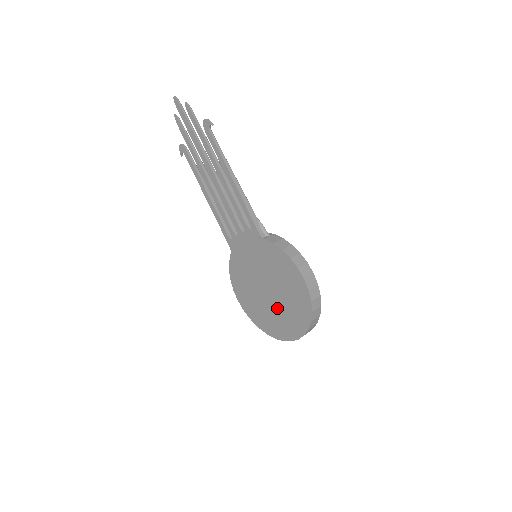
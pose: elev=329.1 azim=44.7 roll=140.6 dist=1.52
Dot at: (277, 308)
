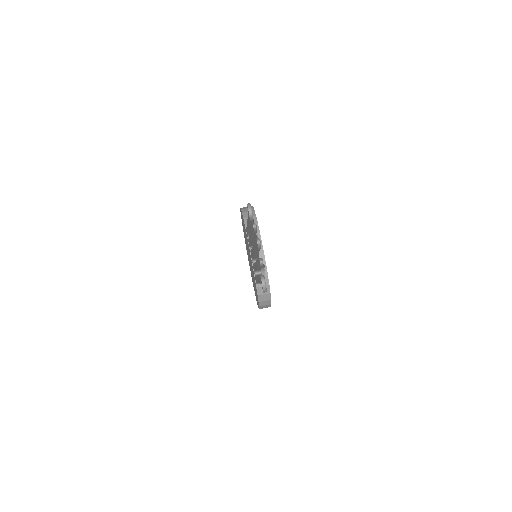
Dot at: (249, 261)
